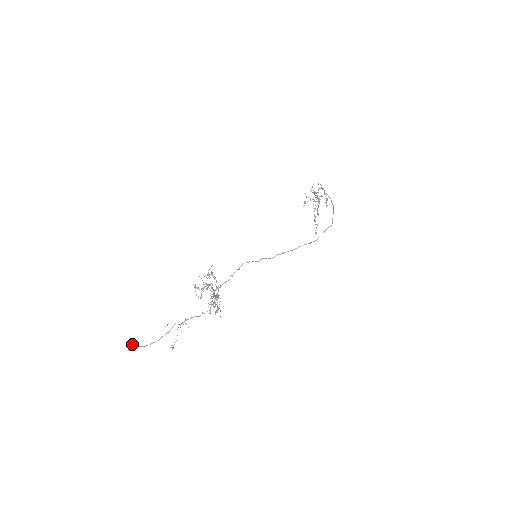
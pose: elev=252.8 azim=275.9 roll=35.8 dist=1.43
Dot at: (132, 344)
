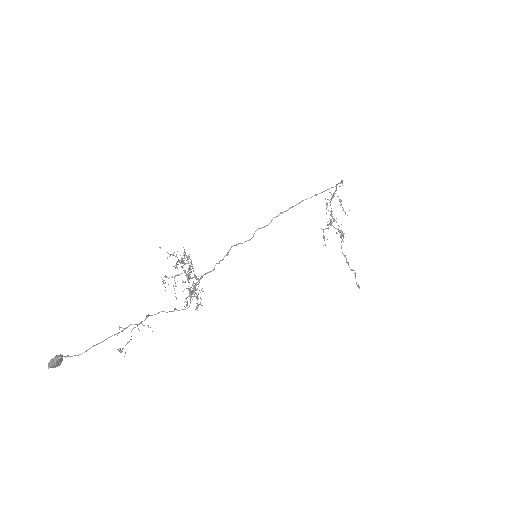
Dot at: (55, 356)
